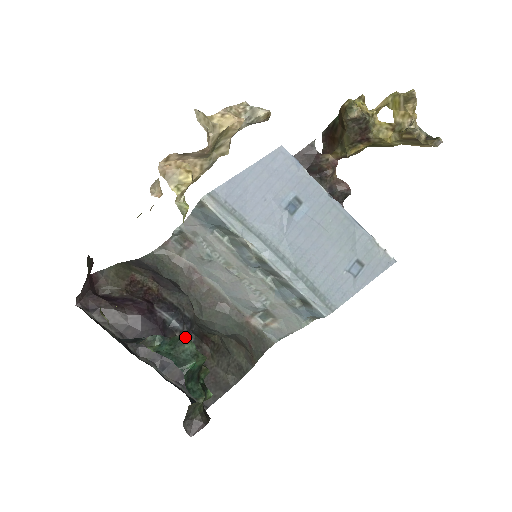
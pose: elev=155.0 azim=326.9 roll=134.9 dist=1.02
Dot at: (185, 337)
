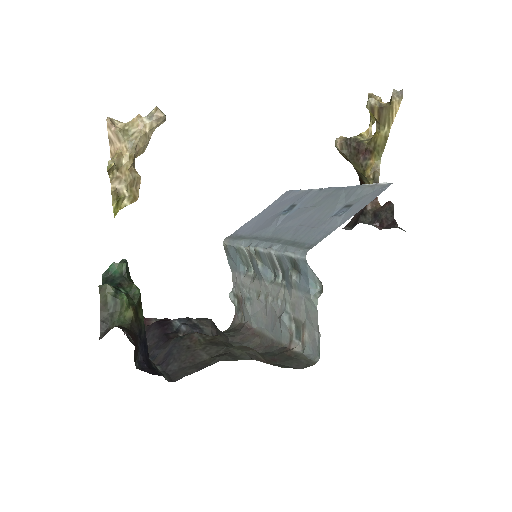
Dot at: (122, 261)
